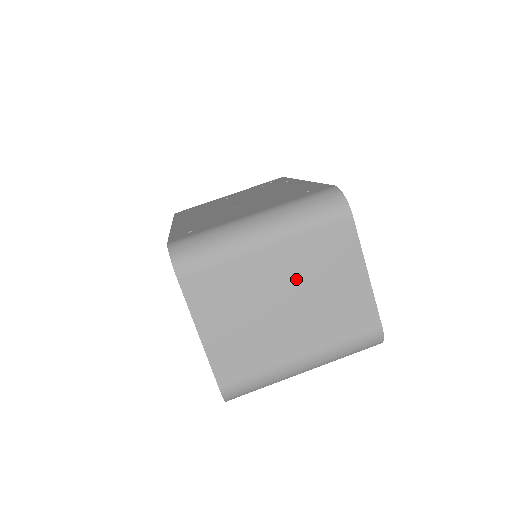
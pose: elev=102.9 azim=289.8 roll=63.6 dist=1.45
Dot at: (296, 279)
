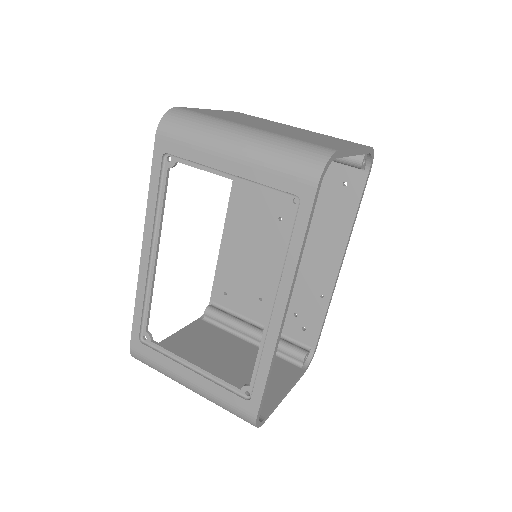
Dot at: (301, 132)
